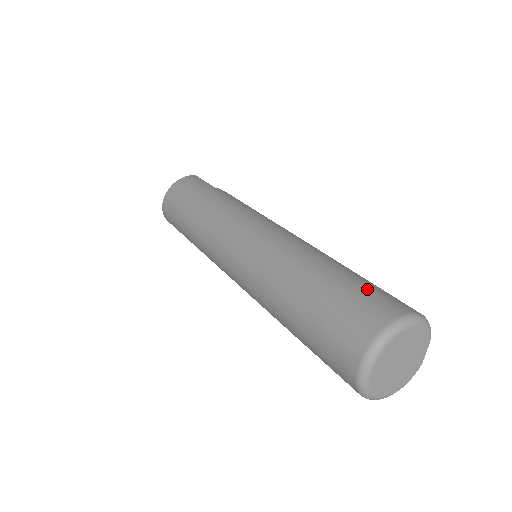
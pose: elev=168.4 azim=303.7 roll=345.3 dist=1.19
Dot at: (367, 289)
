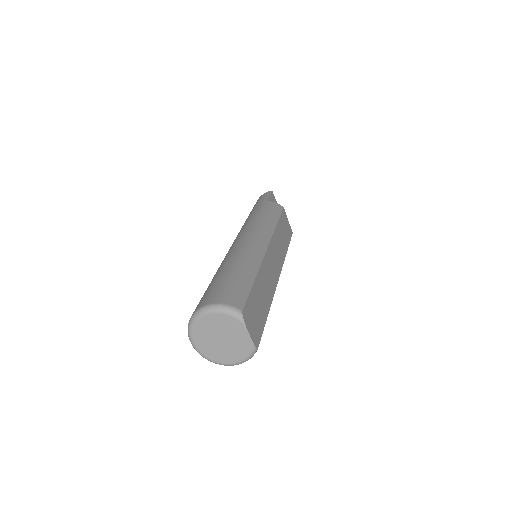
Dot at: (217, 286)
